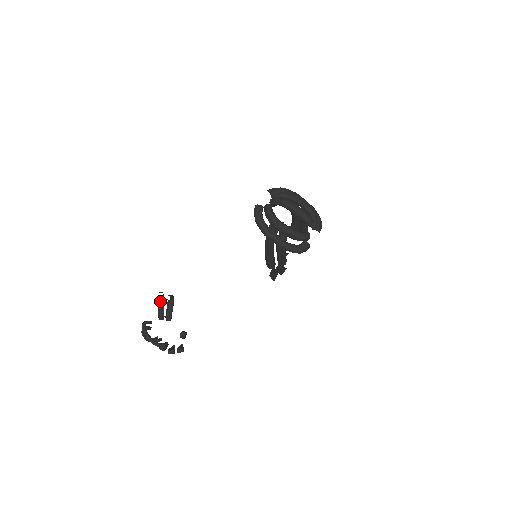
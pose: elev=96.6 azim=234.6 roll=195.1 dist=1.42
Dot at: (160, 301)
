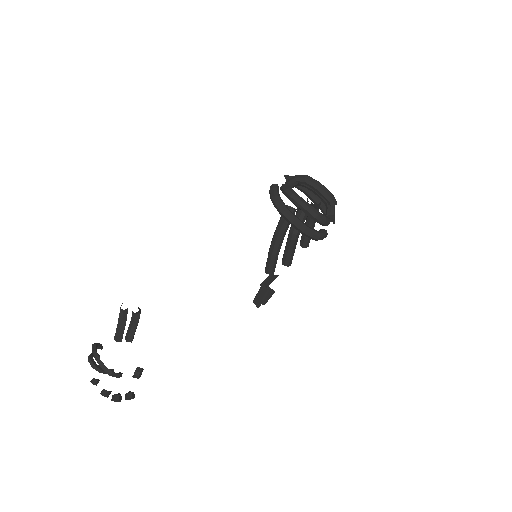
Dot at: (122, 315)
